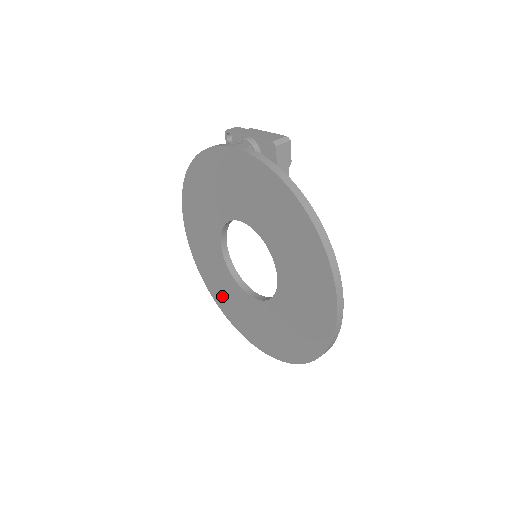
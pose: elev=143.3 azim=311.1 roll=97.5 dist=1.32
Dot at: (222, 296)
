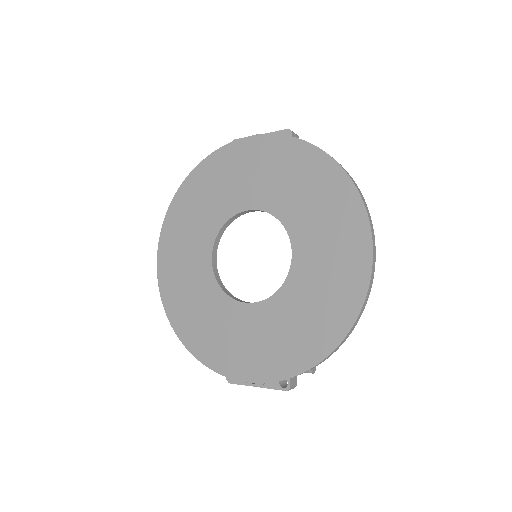
Dot at: (199, 330)
